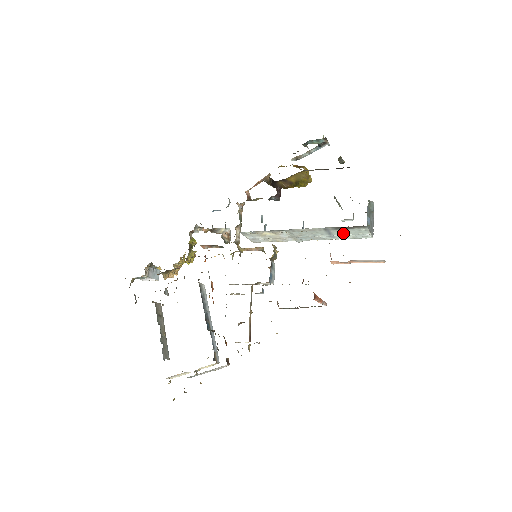
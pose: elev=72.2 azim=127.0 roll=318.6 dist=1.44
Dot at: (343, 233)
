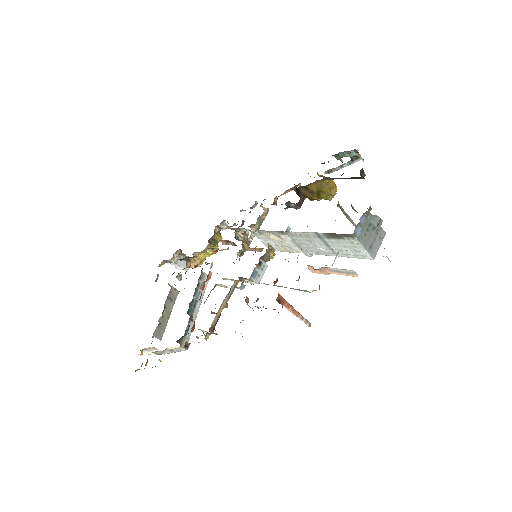
Dot at: (339, 246)
